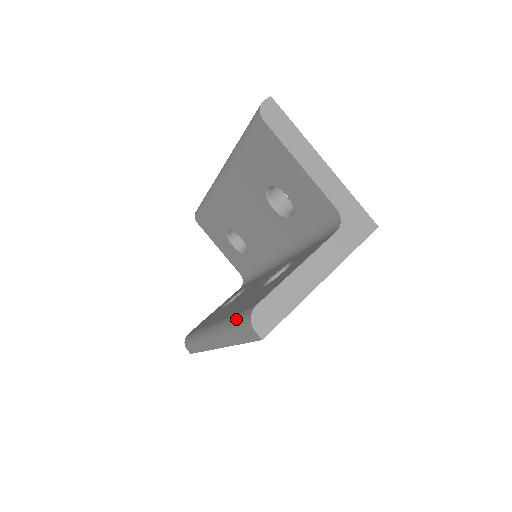
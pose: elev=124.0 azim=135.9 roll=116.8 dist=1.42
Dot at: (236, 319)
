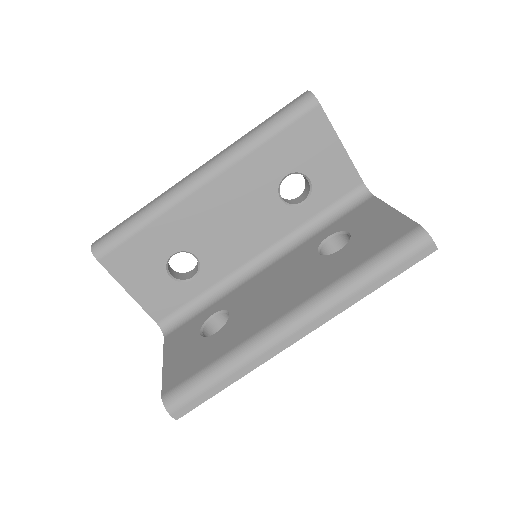
Dot at: (386, 255)
